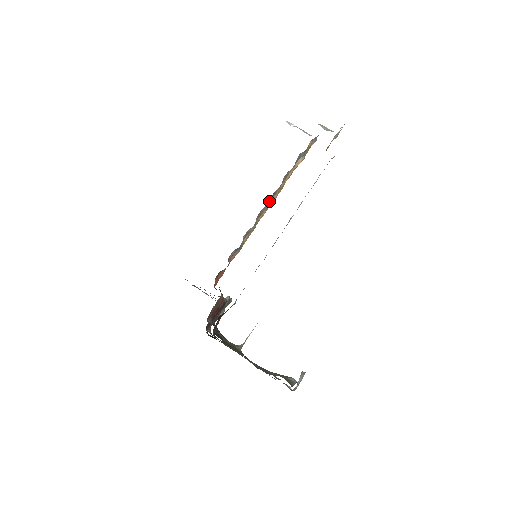
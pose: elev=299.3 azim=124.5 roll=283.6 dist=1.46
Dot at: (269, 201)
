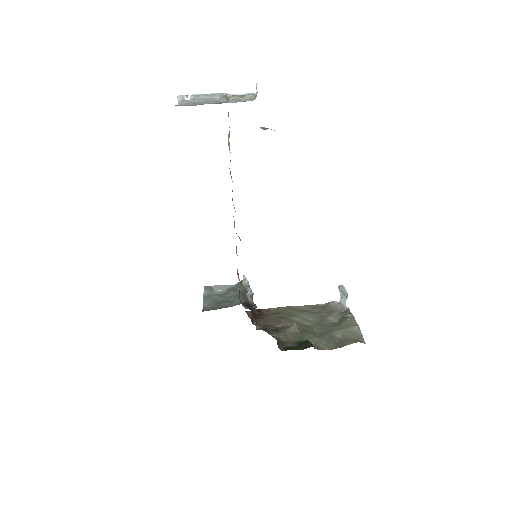
Dot at: occluded
